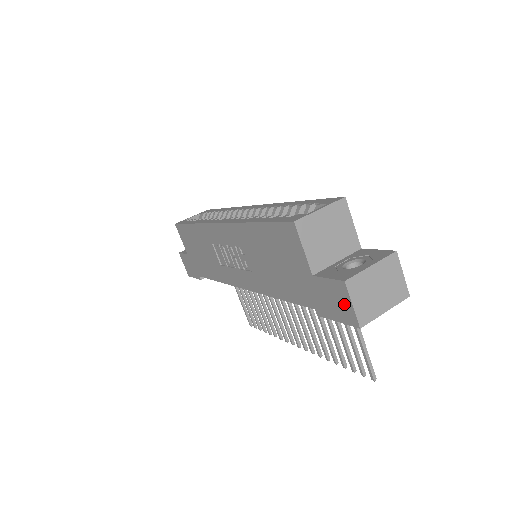
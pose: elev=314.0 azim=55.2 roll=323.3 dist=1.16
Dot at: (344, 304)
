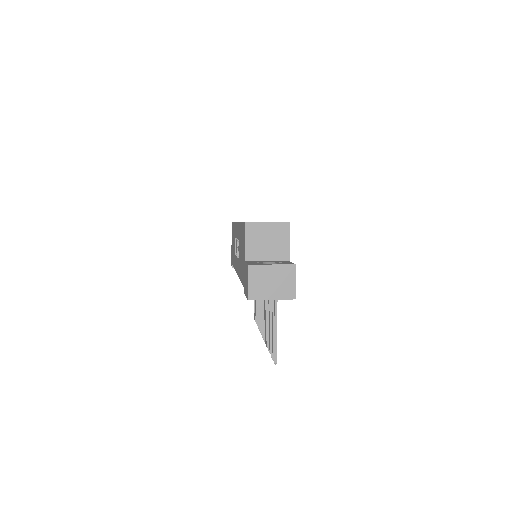
Dot at: (247, 282)
